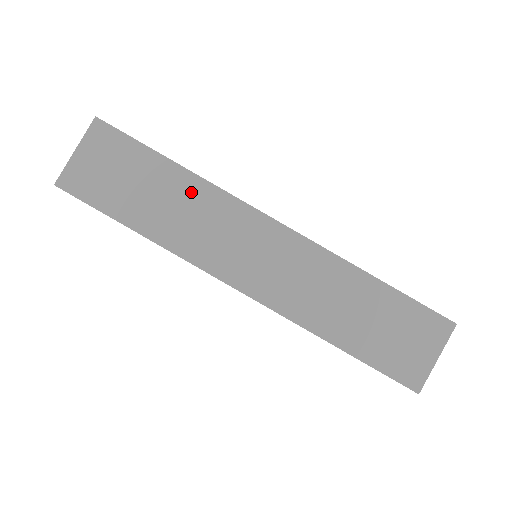
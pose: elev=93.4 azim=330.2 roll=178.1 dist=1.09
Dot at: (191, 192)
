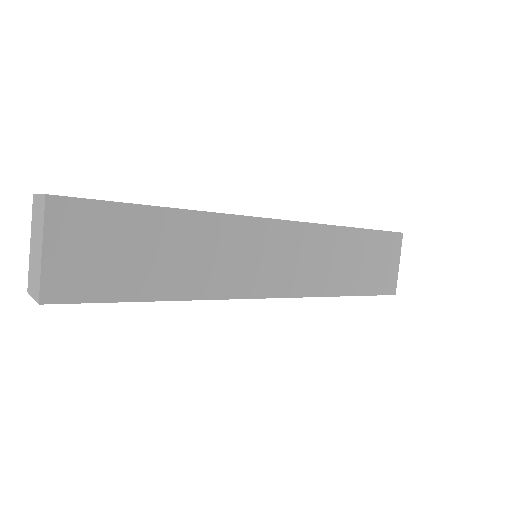
Dot at: (194, 231)
